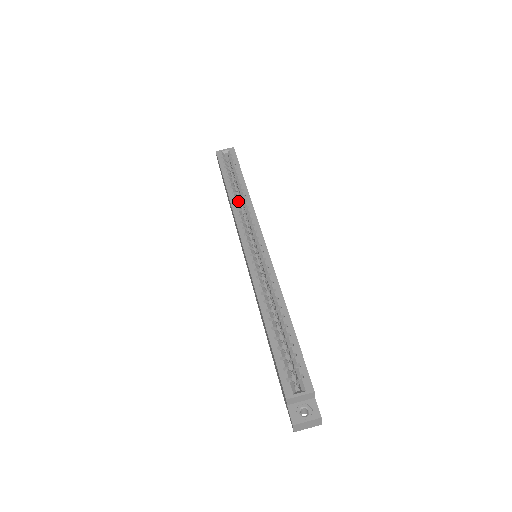
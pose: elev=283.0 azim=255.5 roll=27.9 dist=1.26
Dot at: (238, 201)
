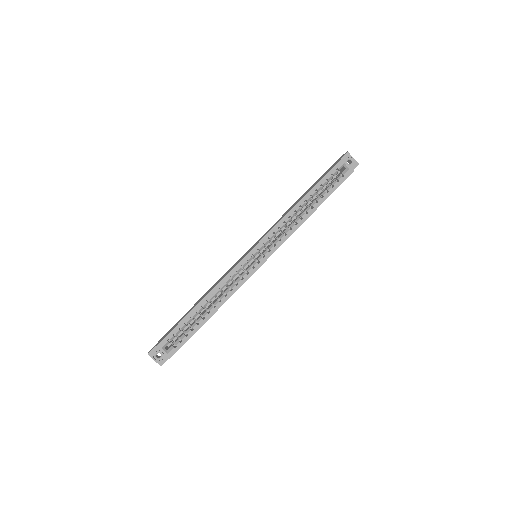
Dot at: occluded
